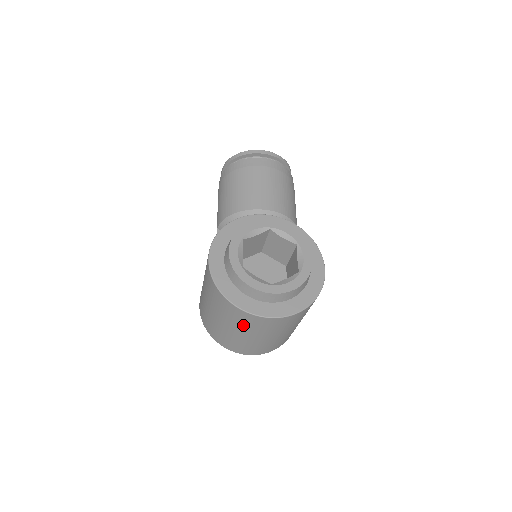
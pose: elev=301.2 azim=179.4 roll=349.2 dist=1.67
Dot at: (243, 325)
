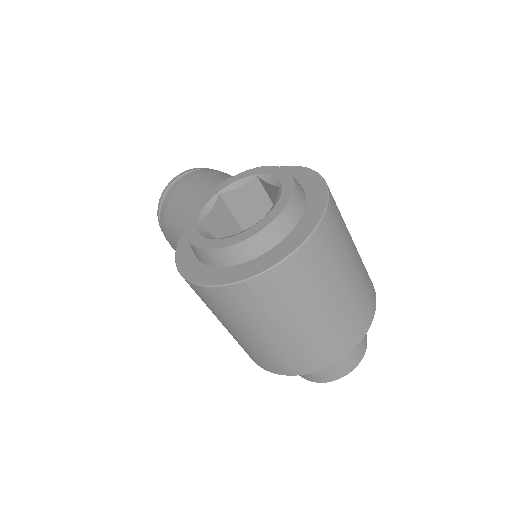
Dot at: (287, 301)
